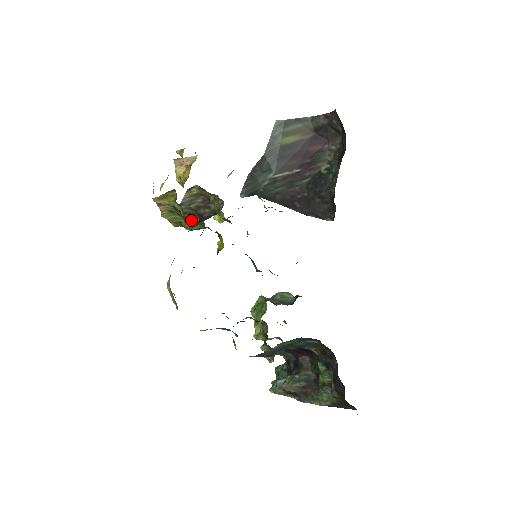
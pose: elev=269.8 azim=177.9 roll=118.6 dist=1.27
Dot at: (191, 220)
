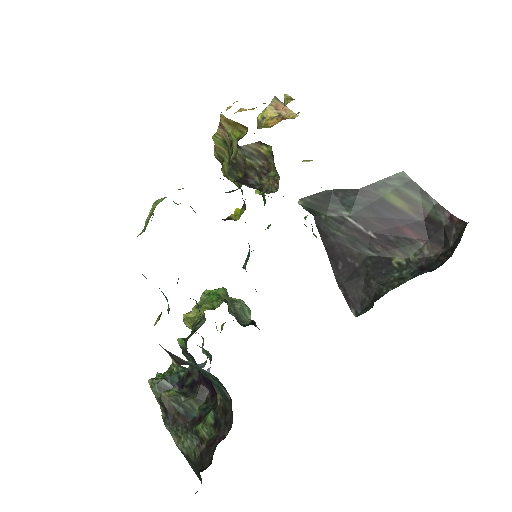
Dot at: (234, 169)
